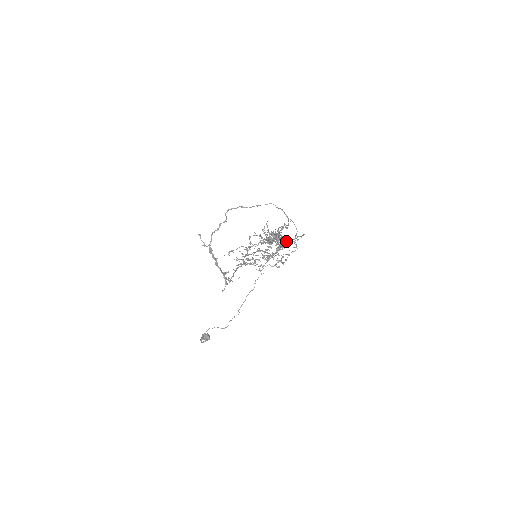
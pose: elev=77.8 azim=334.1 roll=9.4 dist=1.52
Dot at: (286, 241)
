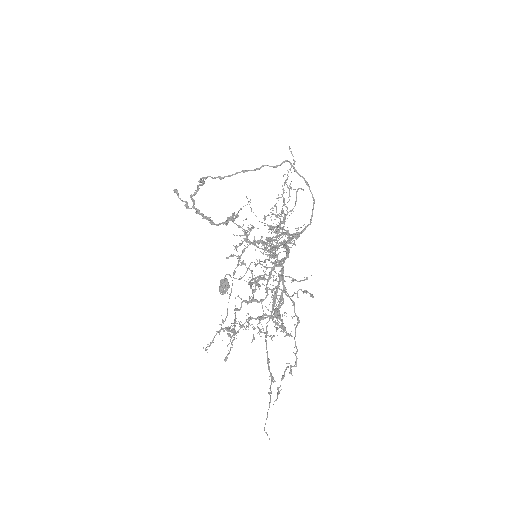
Dot at: (296, 235)
